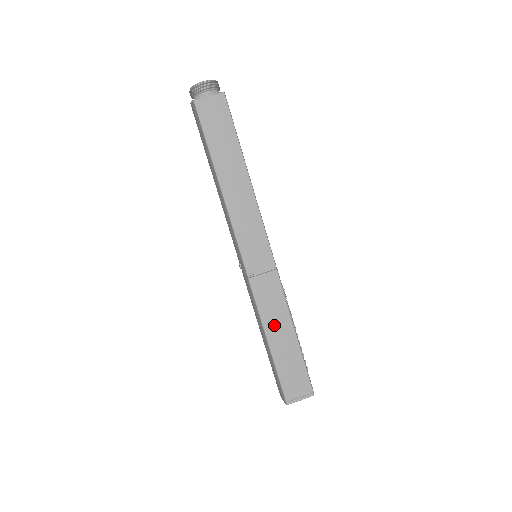
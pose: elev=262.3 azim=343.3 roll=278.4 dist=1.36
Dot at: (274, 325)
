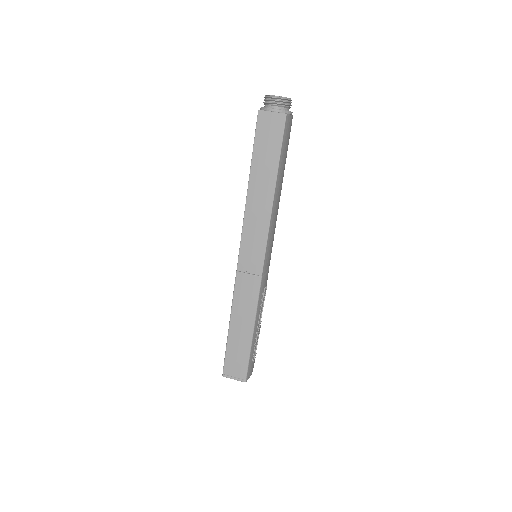
Dot at: (240, 316)
